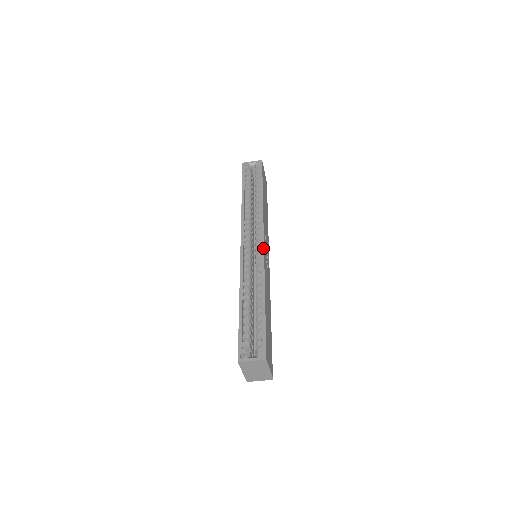
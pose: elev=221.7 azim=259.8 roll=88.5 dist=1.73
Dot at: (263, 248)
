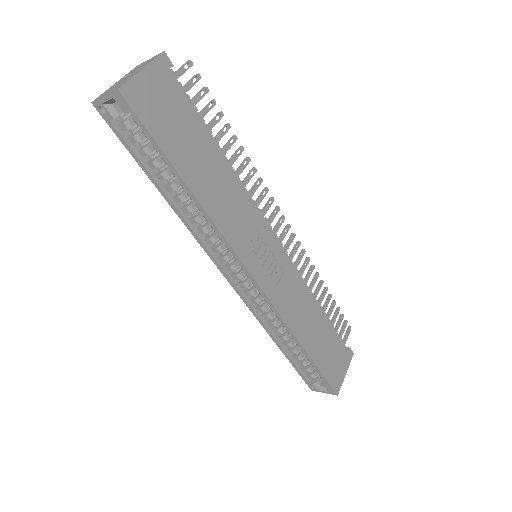
Dot at: (261, 291)
